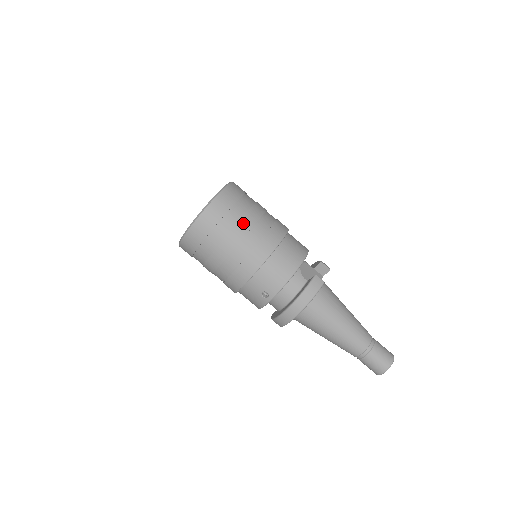
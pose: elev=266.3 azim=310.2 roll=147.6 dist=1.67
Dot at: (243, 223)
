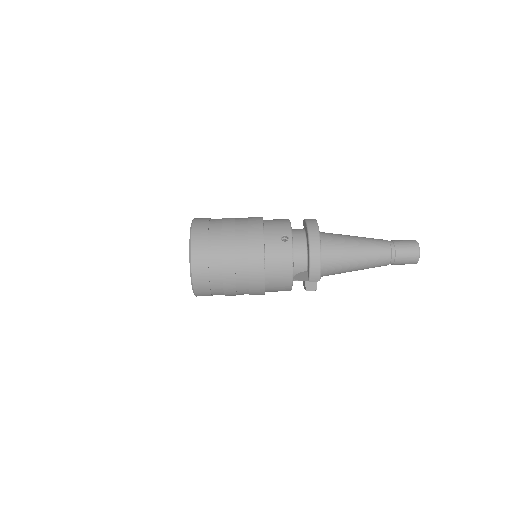
Dot at: occluded
